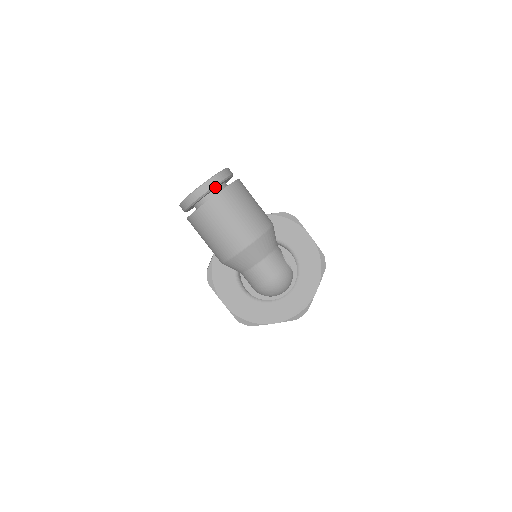
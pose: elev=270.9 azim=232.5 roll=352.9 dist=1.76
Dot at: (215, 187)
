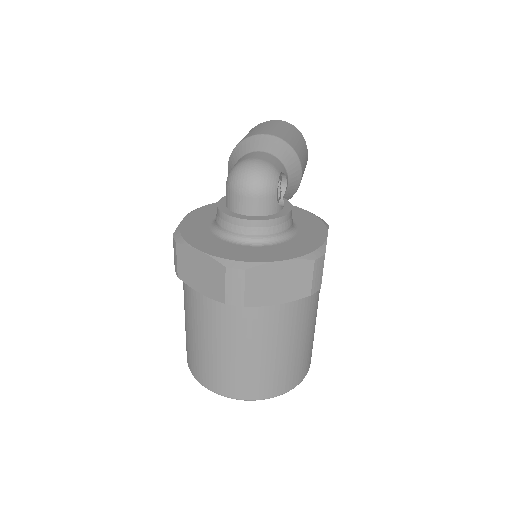
Dot at: occluded
